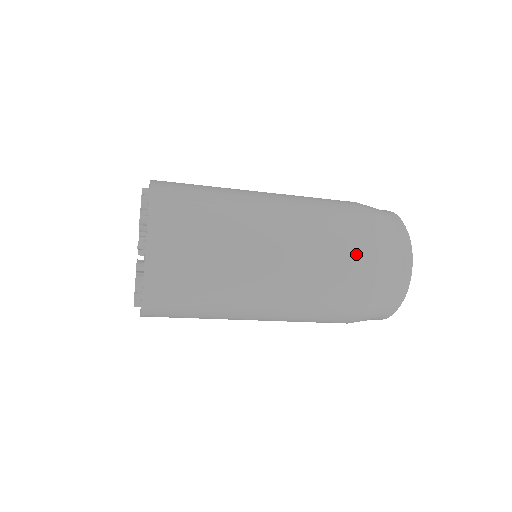
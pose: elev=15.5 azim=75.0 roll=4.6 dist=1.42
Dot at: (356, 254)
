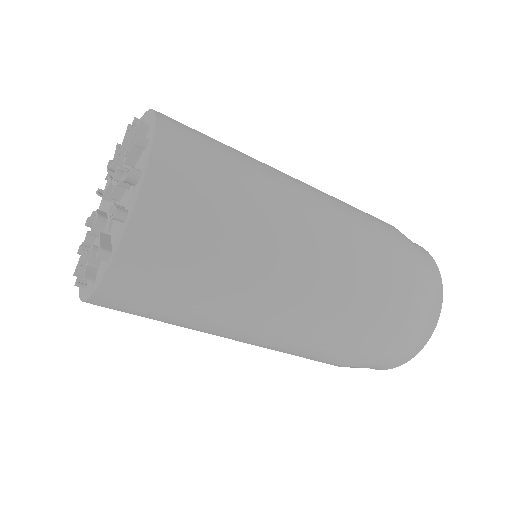
Dot at: (368, 337)
